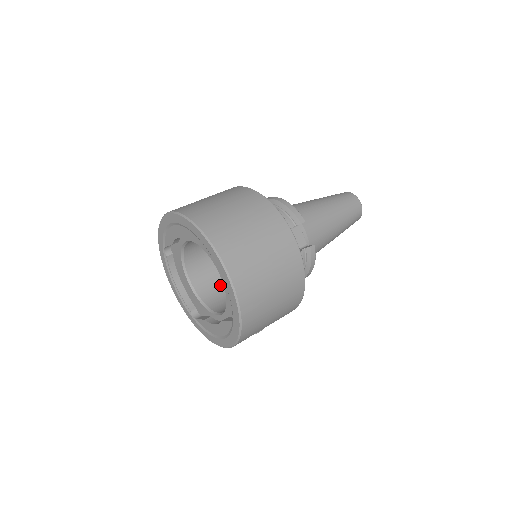
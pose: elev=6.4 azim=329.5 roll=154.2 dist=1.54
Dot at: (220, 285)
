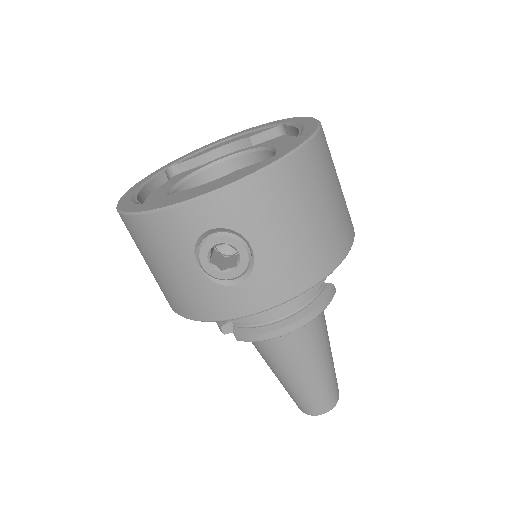
Dot at: occluded
